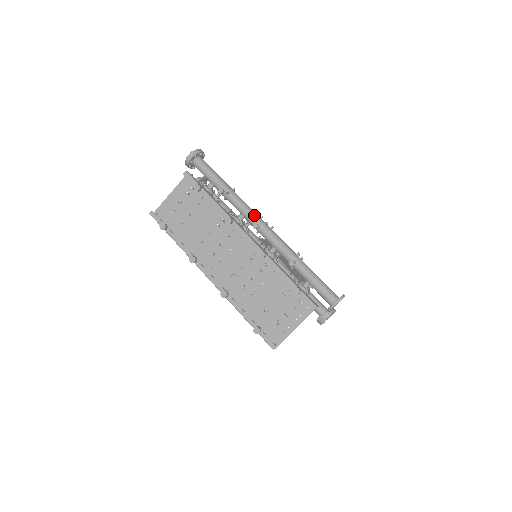
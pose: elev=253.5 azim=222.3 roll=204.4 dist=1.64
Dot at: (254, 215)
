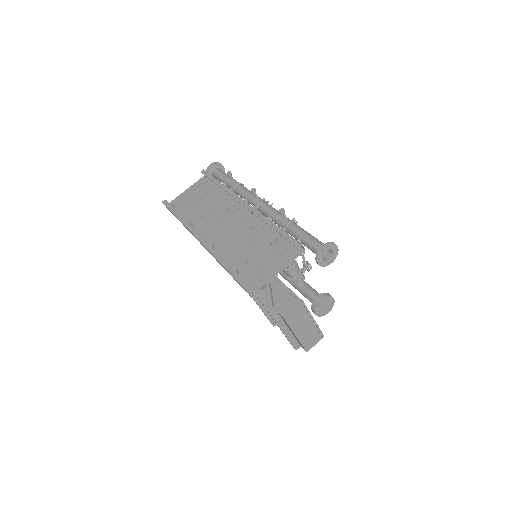
Dot at: occluded
